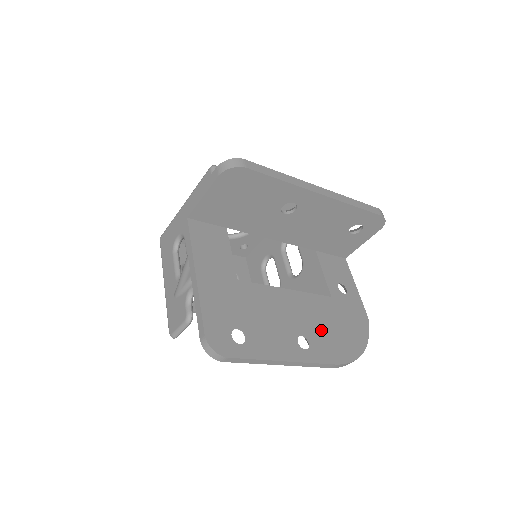
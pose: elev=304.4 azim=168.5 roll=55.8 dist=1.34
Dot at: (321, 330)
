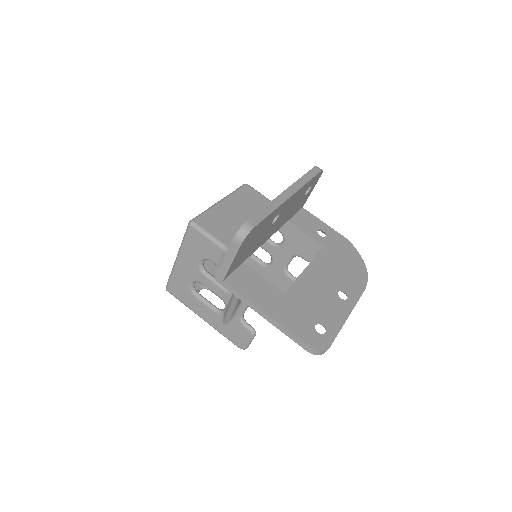
Dot at: (341, 277)
